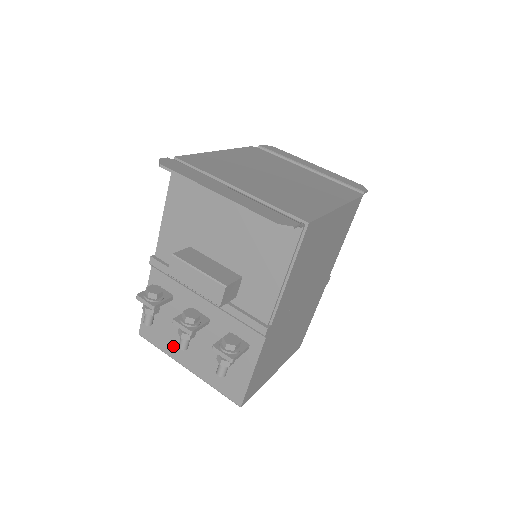
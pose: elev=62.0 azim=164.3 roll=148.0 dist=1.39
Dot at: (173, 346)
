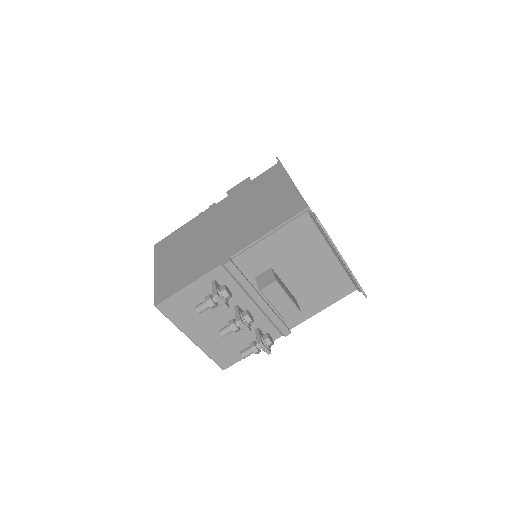
Dot at: (191, 323)
